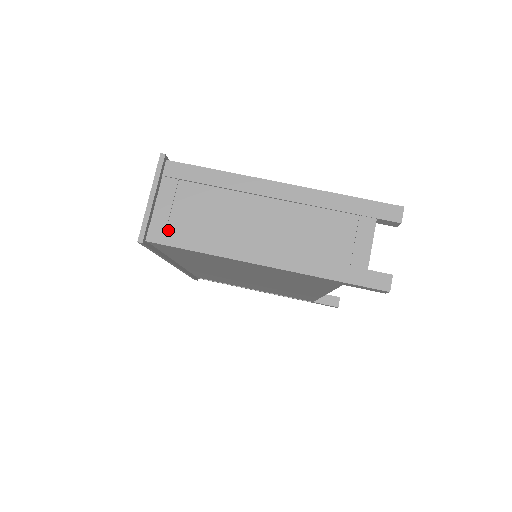
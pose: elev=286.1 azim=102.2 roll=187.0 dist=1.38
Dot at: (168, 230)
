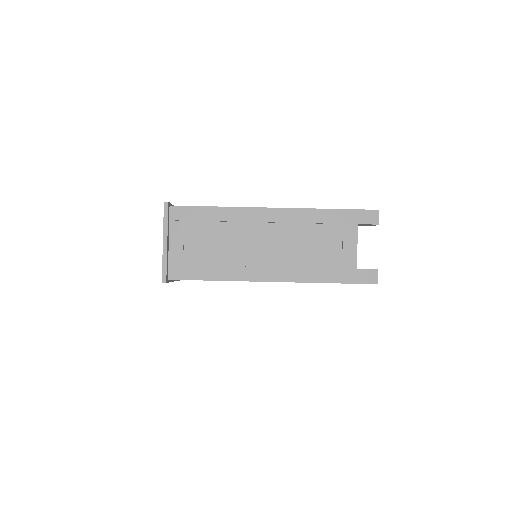
Dot at: (185, 267)
